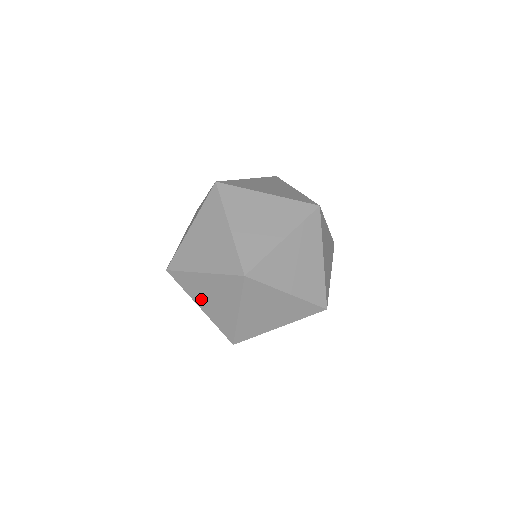
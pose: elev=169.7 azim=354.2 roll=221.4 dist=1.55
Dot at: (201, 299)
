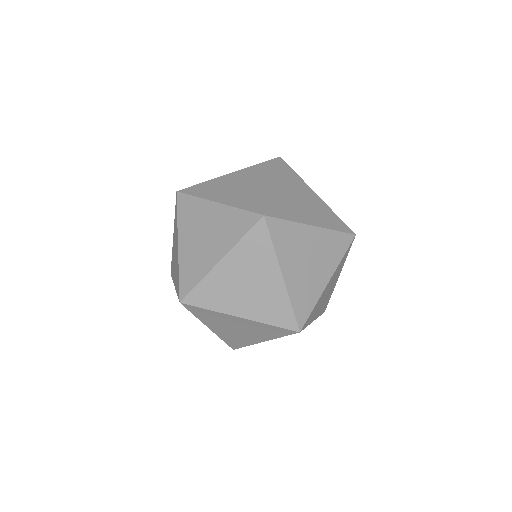
Dot at: (174, 239)
